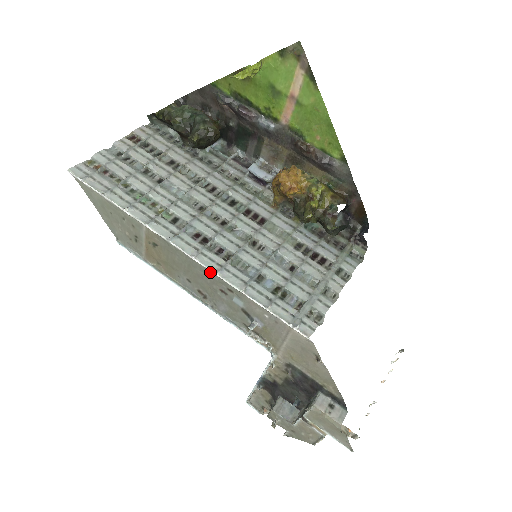
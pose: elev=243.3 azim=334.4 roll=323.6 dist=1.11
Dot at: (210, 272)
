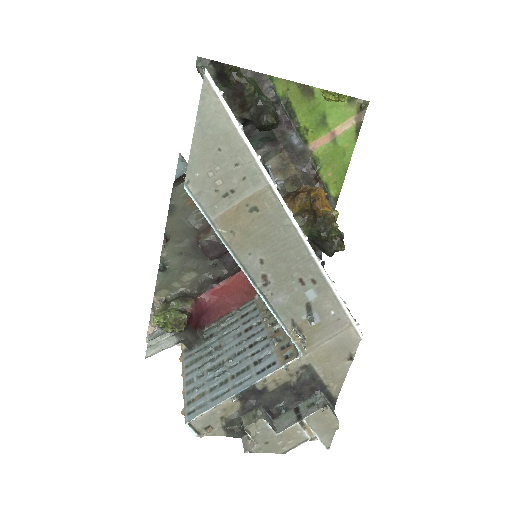
Dot at: (308, 258)
